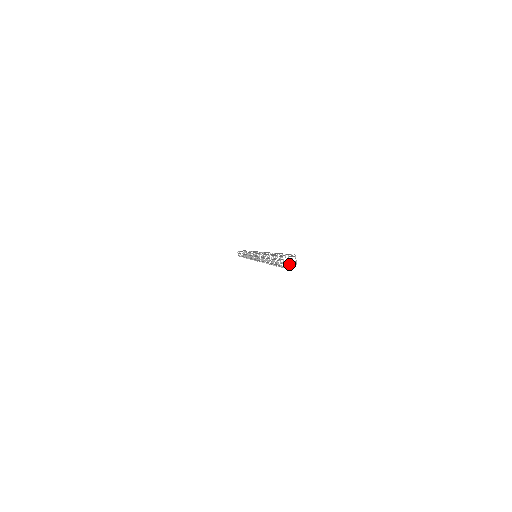
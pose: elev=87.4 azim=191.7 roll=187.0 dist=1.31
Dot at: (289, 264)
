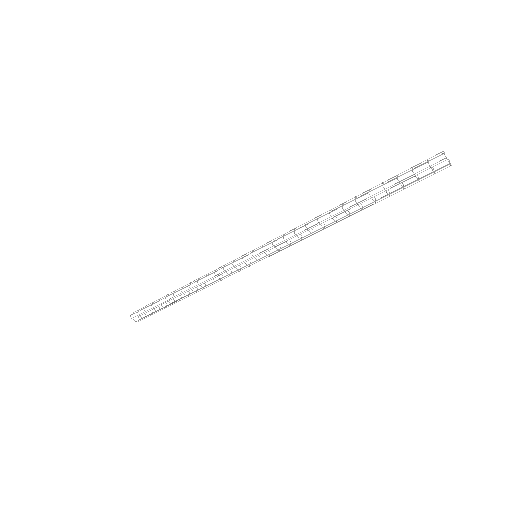
Dot at: (433, 171)
